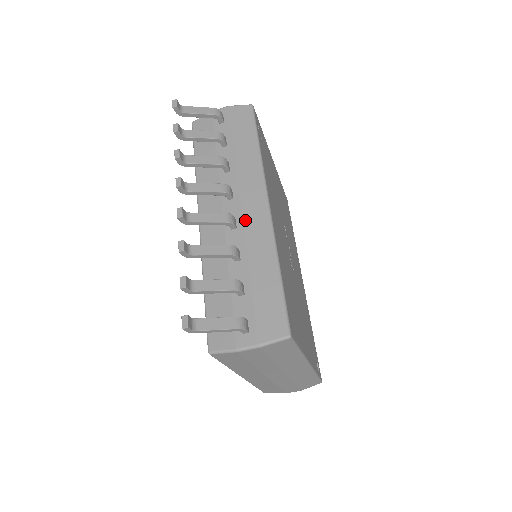
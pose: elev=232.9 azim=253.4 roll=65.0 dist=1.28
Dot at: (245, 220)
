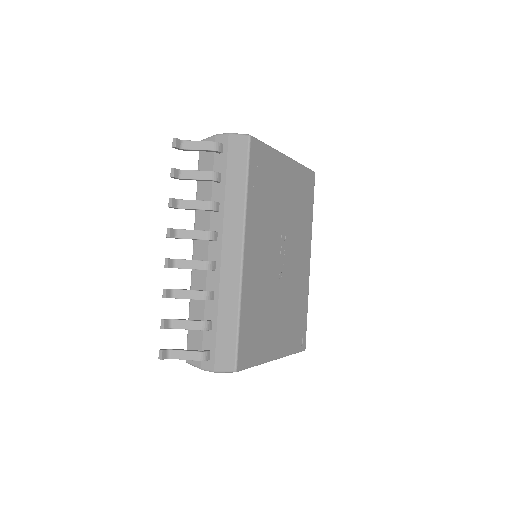
Dot at: (222, 265)
